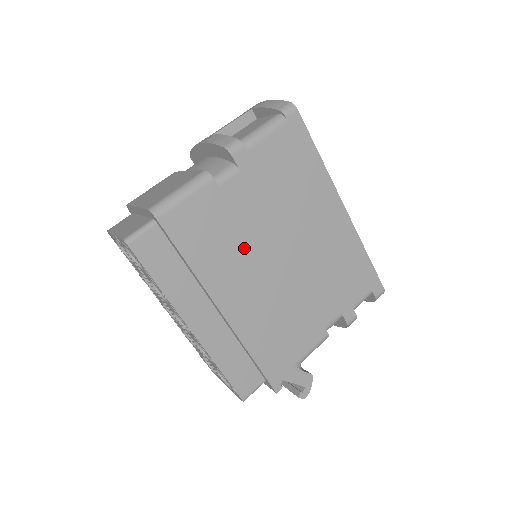
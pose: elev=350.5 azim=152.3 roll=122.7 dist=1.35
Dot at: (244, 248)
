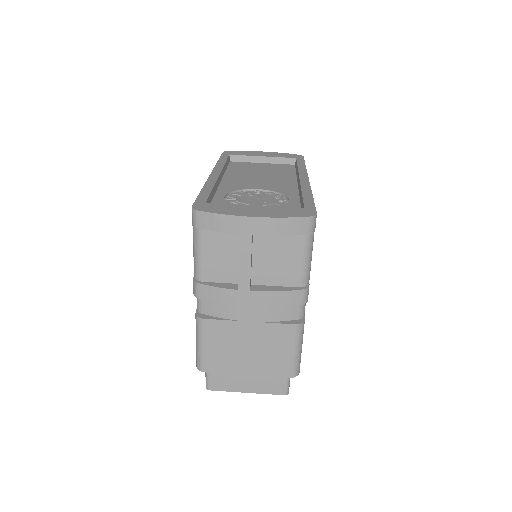
Dot at: occluded
